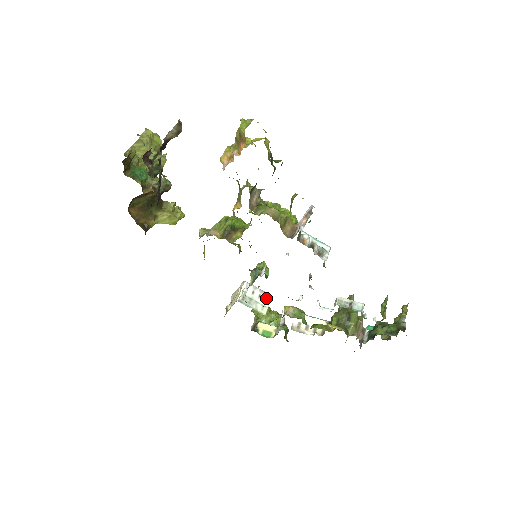
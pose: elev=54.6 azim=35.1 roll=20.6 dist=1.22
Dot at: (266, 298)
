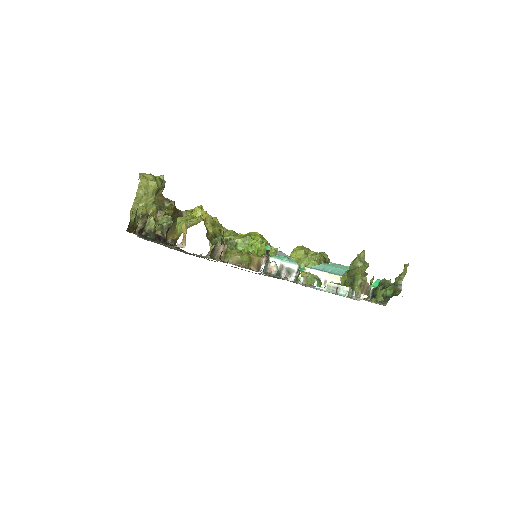
Dot at: occluded
